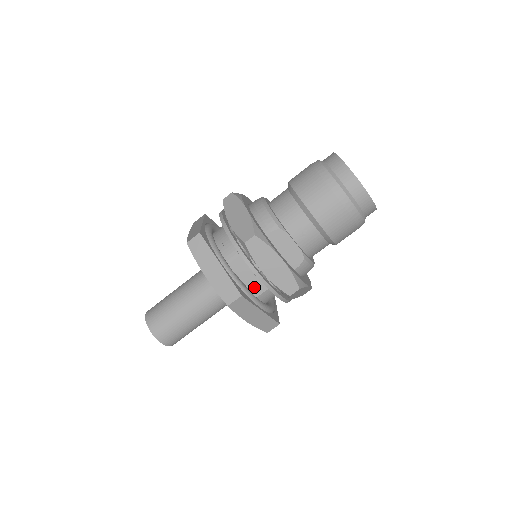
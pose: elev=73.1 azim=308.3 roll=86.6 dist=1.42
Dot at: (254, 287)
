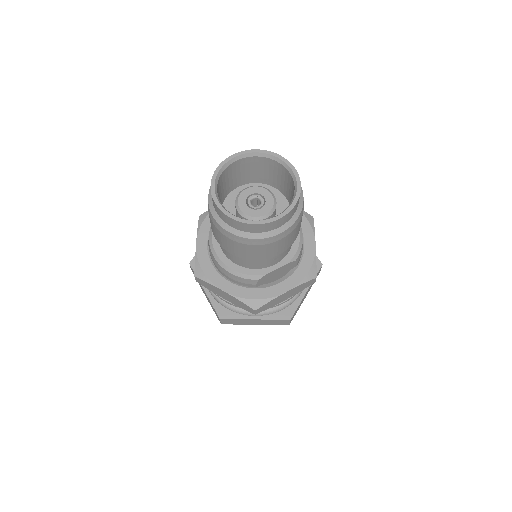
Dot at: occluded
